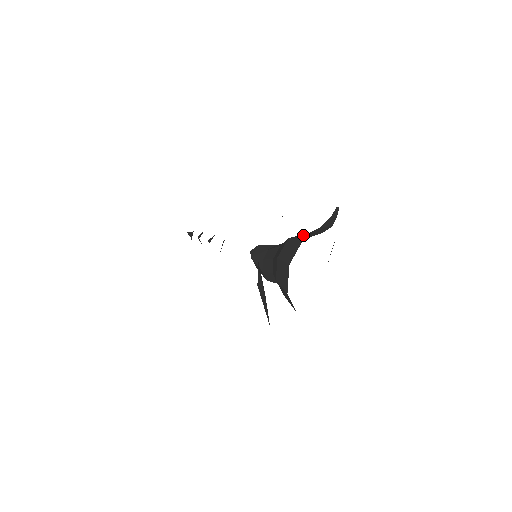
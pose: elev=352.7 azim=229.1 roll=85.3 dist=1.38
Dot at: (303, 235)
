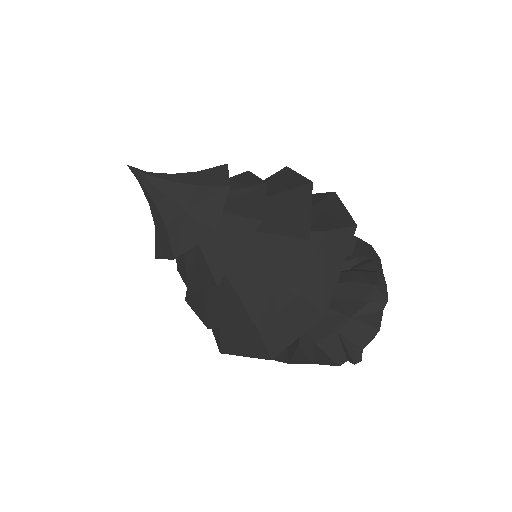
Dot at: occluded
